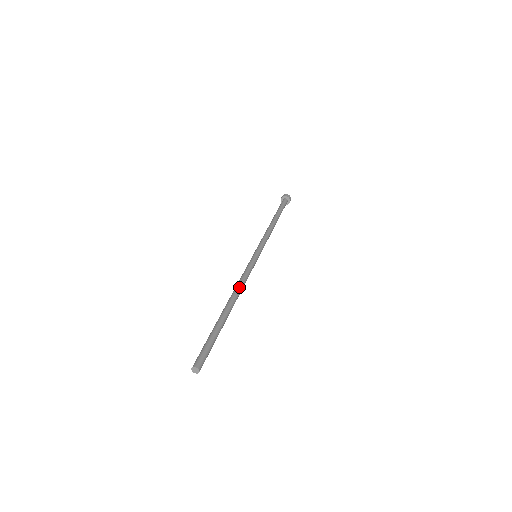
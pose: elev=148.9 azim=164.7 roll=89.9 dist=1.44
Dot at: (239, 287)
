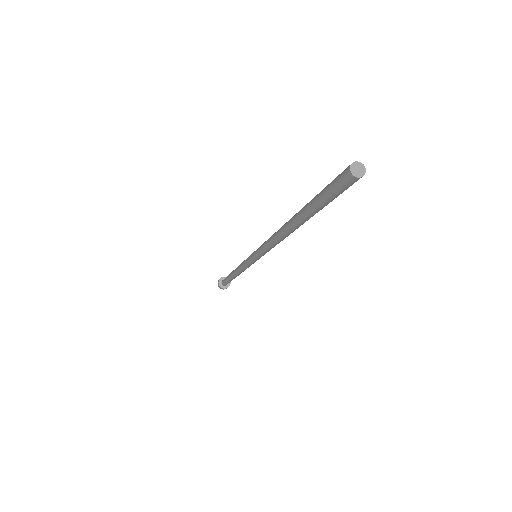
Dot at: occluded
